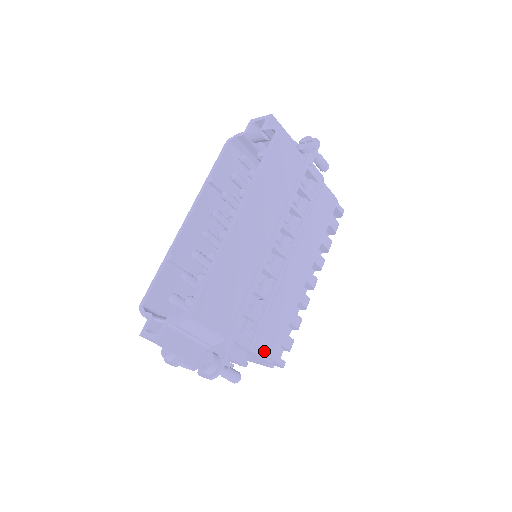
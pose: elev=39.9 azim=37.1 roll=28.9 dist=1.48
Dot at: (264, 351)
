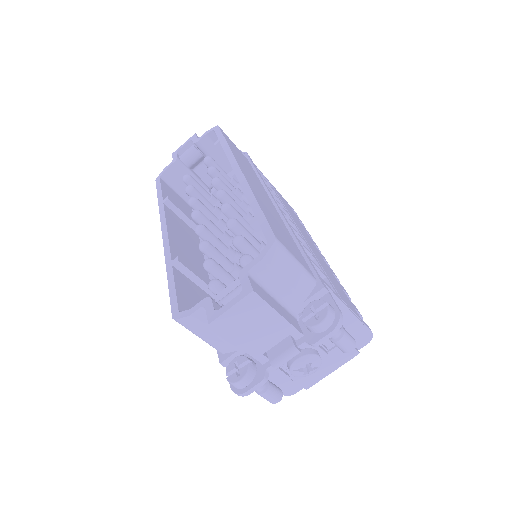
Dot at: (350, 308)
